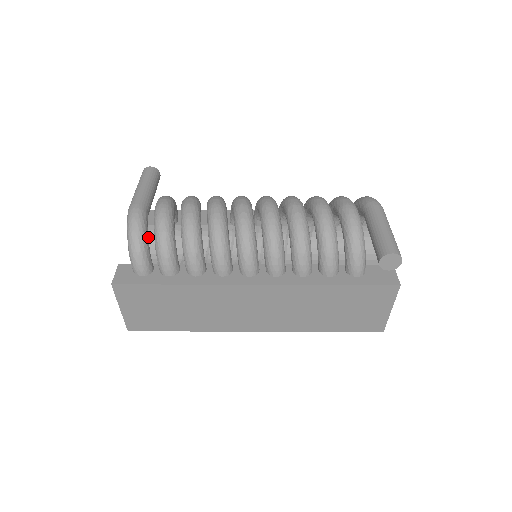
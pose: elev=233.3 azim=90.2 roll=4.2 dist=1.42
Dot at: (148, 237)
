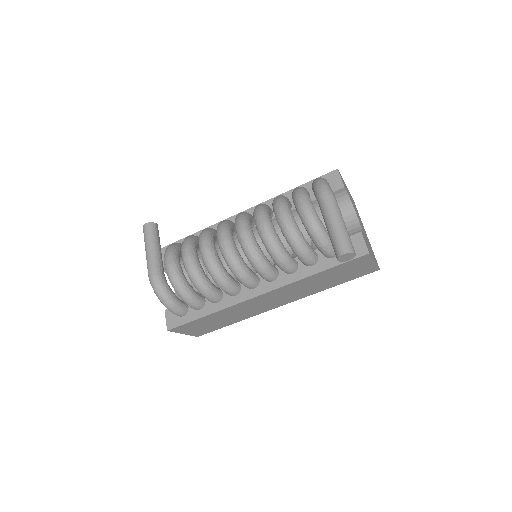
Dot at: occluded
